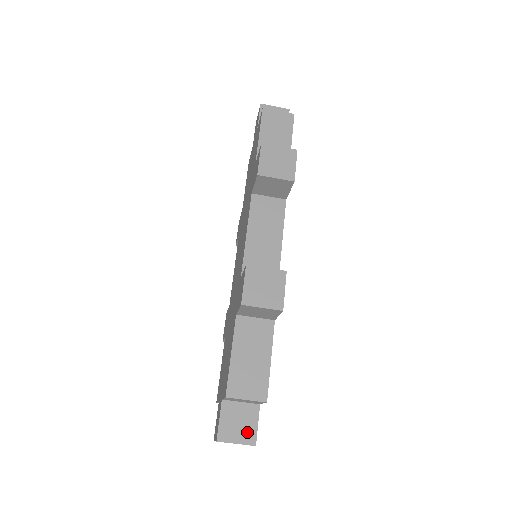
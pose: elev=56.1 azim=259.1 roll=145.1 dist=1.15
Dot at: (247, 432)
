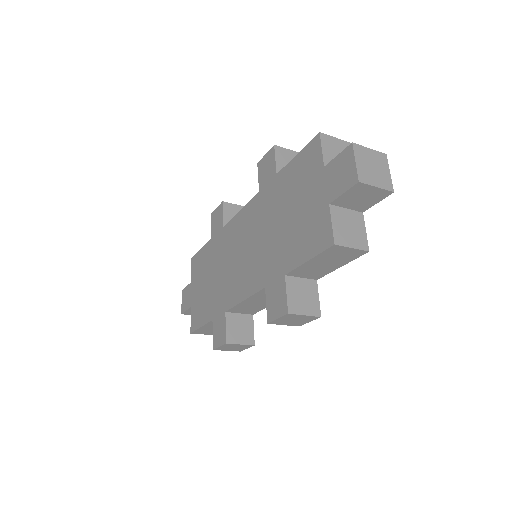
Dot at: occluded
